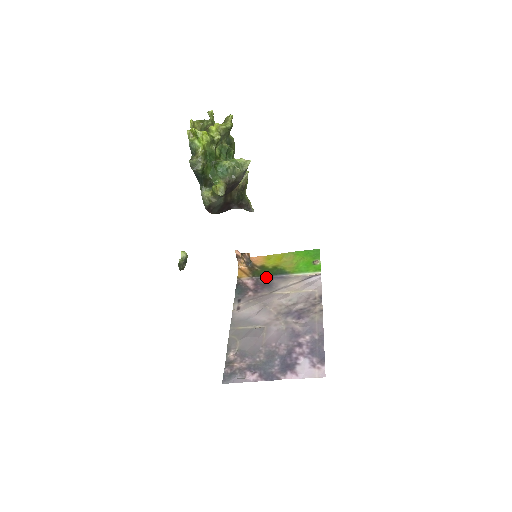
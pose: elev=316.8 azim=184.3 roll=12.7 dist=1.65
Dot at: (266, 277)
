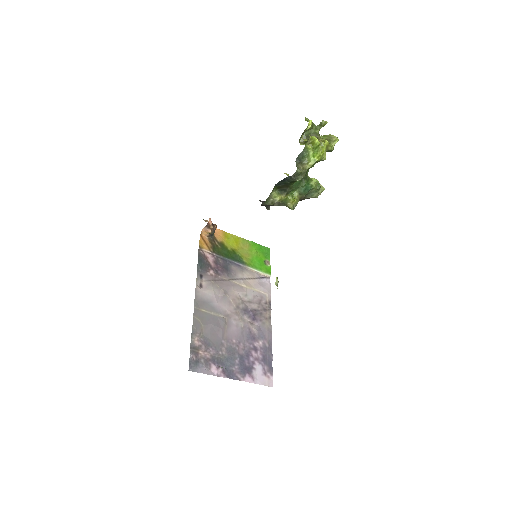
Dot at: (226, 259)
